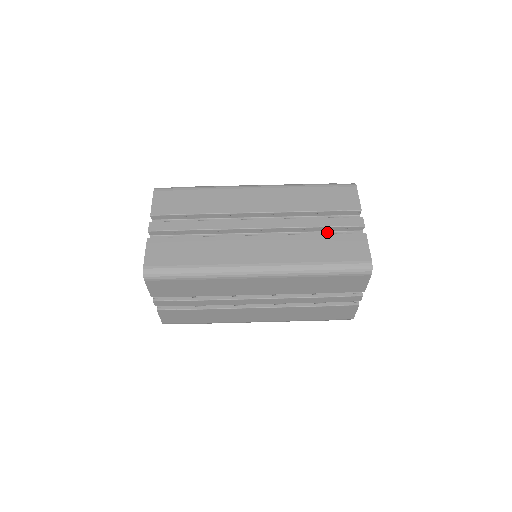
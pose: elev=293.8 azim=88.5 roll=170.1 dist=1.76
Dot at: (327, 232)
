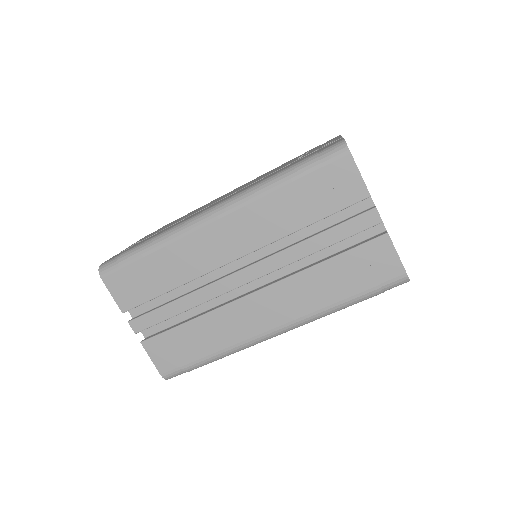
Dot at: occluded
